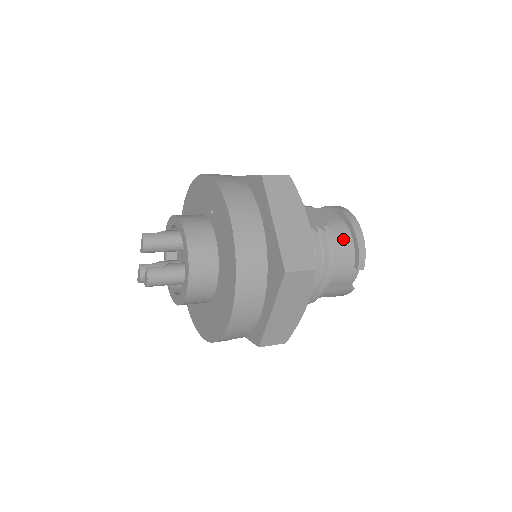
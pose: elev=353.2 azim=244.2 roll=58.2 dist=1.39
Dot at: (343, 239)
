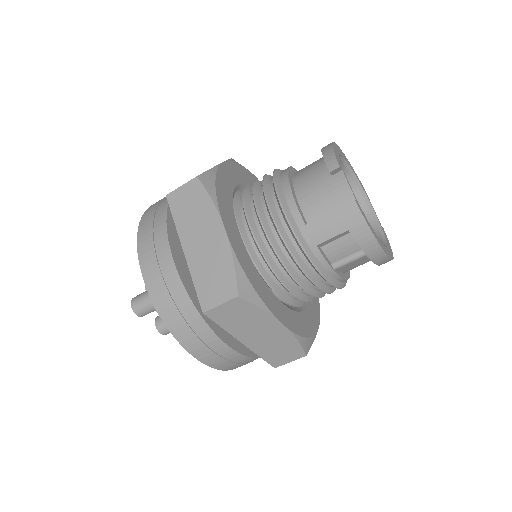
Dot at: (311, 165)
